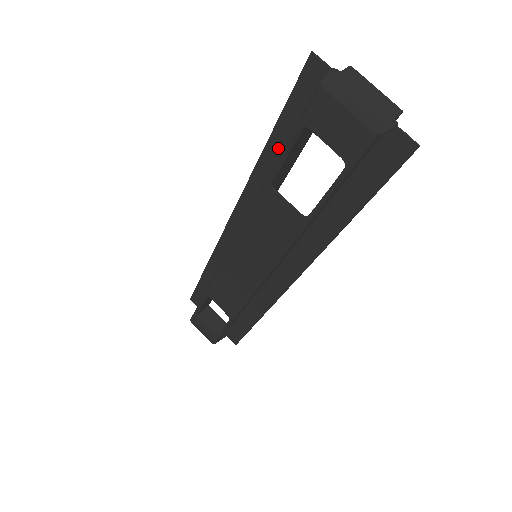
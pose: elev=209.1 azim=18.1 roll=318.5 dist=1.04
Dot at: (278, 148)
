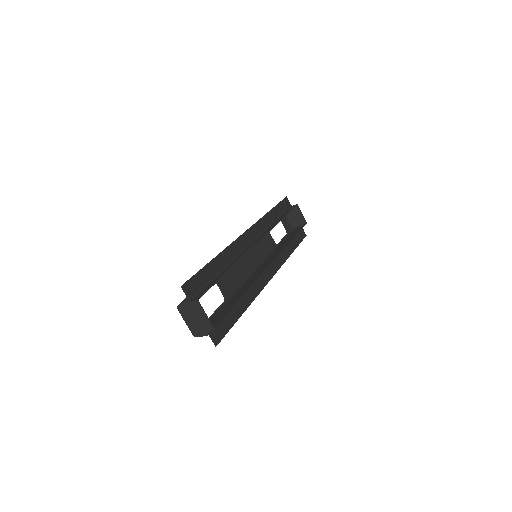
Dot at: (214, 267)
